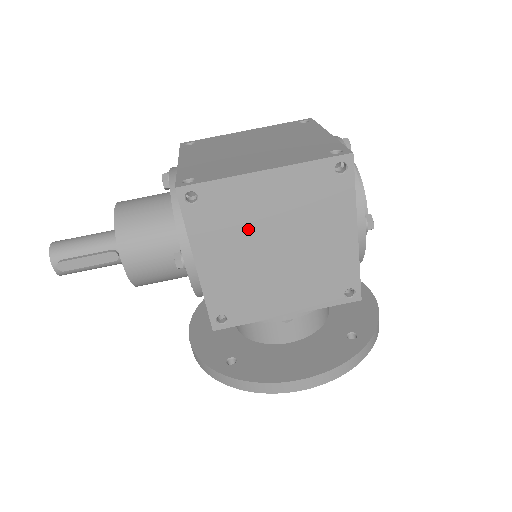
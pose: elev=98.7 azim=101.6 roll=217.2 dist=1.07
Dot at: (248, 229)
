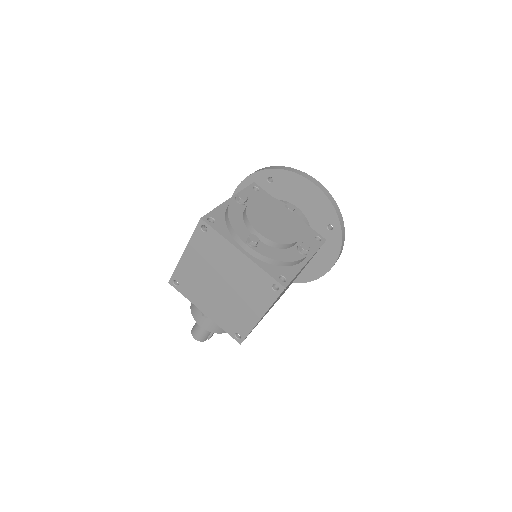
Dot at: occluded
